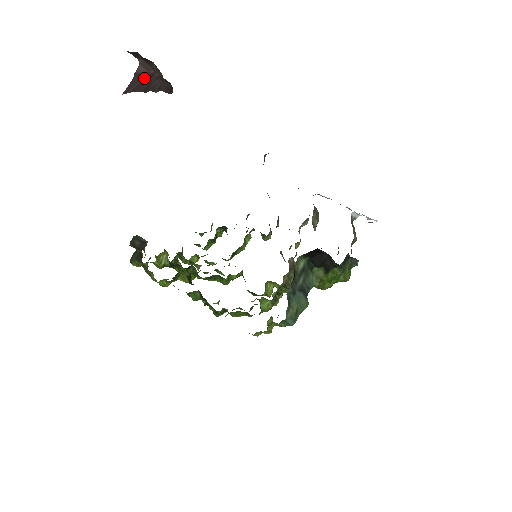
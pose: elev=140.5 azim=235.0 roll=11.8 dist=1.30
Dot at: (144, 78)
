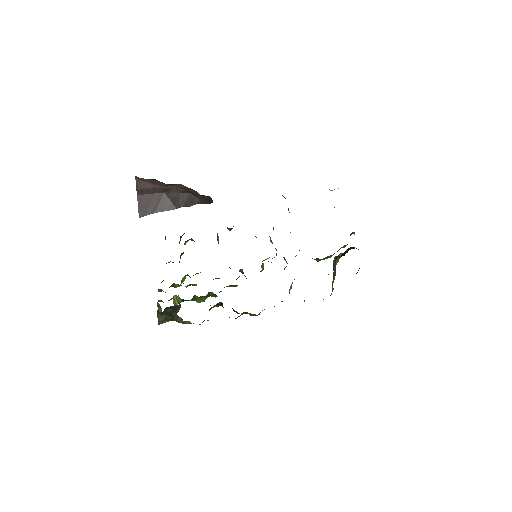
Dot at: (158, 194)
